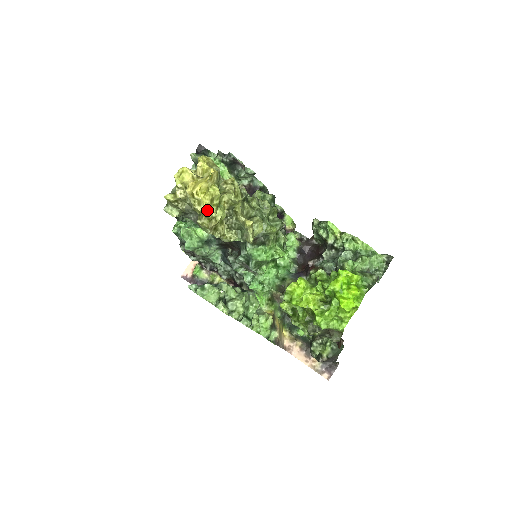
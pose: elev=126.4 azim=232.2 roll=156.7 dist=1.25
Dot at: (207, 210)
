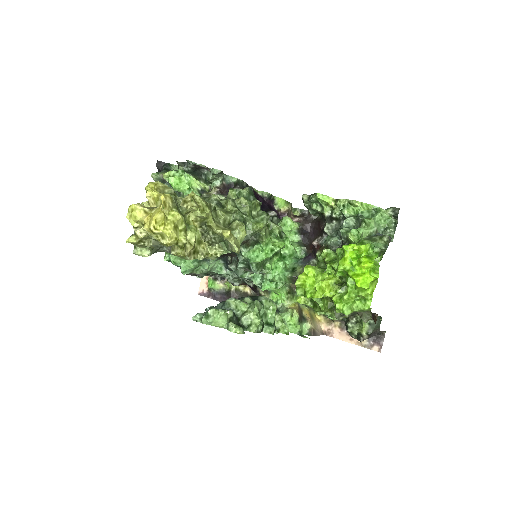
Dot at: (174, 240)
